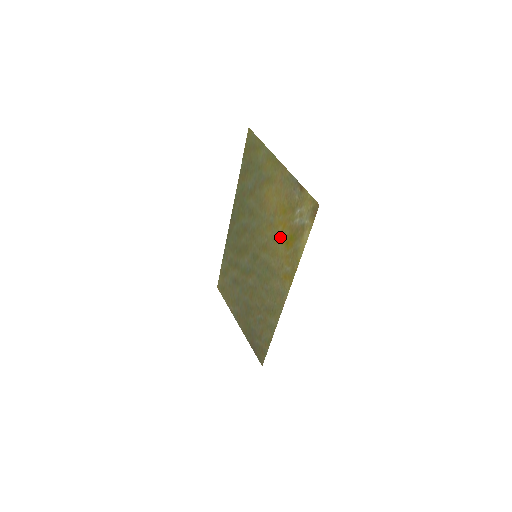
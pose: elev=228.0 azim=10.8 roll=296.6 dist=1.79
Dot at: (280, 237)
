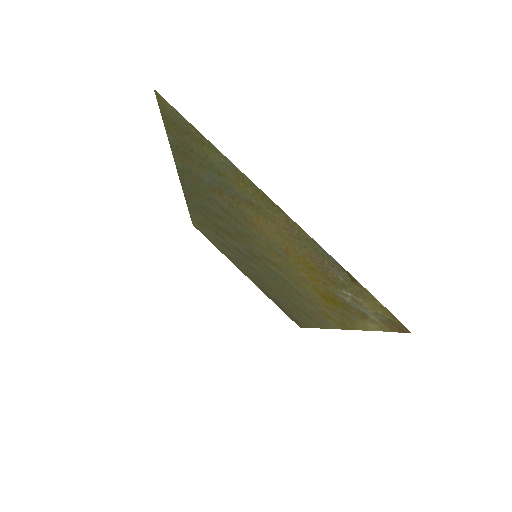
Dot at: (305, 281)
